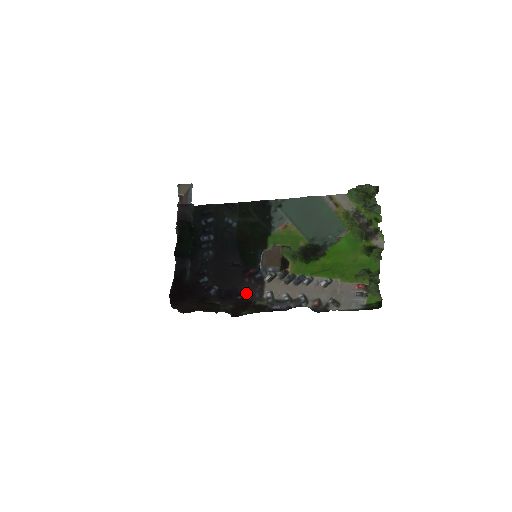
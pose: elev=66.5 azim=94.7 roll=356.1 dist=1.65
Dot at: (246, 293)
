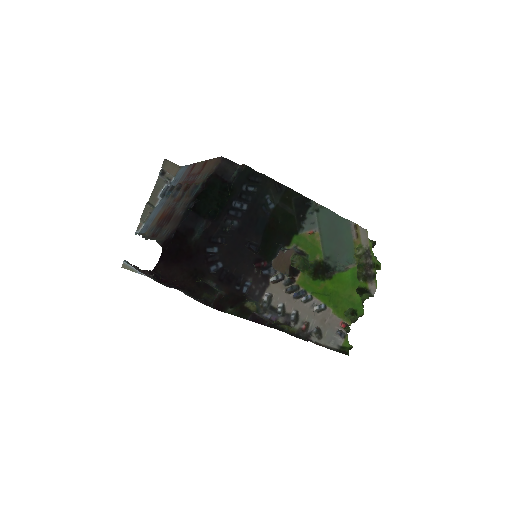
Dot at: (245, 286)
